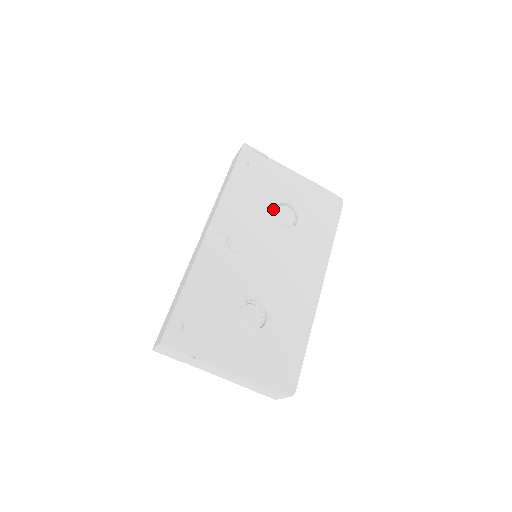
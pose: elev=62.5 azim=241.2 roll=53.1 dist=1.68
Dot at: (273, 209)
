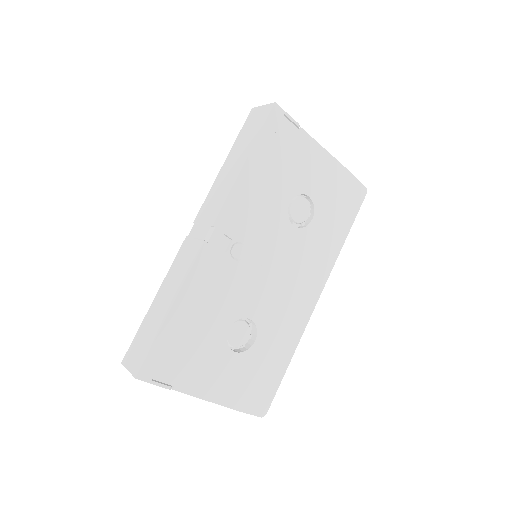
Dot at: (289, 202)
